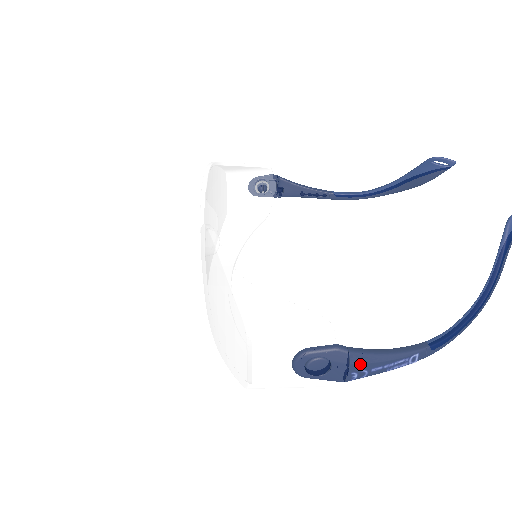
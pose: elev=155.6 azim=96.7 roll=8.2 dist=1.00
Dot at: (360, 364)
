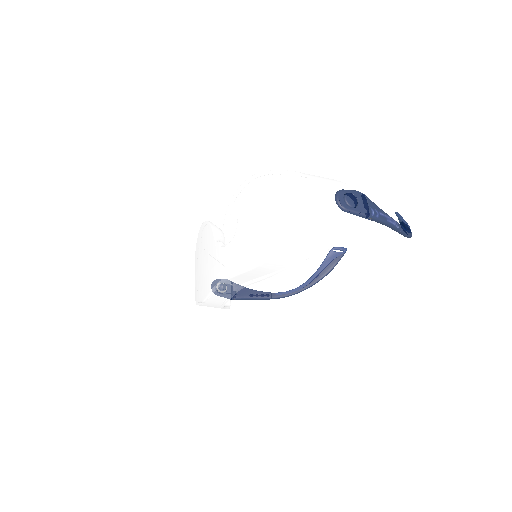
Dot at: (372, 204)
